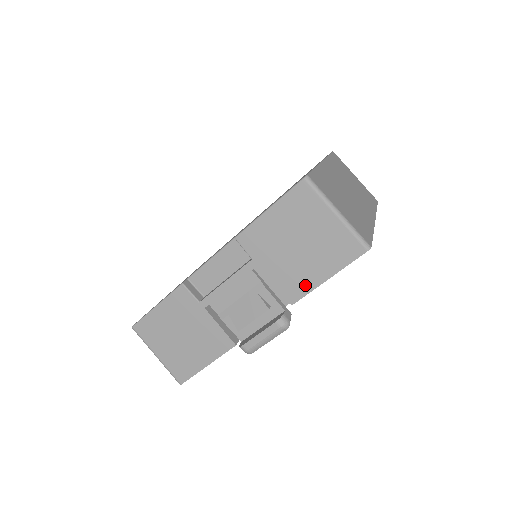
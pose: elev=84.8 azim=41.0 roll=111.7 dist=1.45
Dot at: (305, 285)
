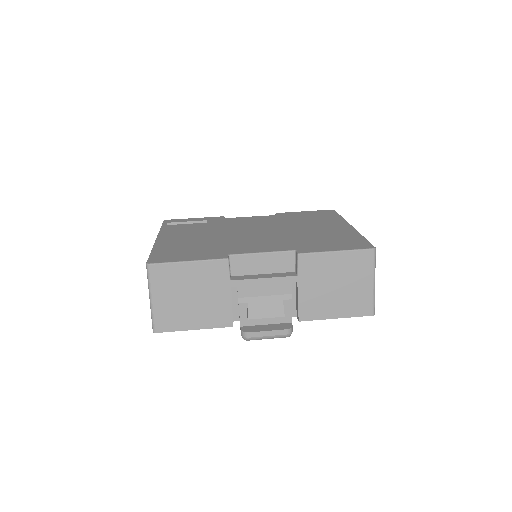
Dot at: (319, 314)
